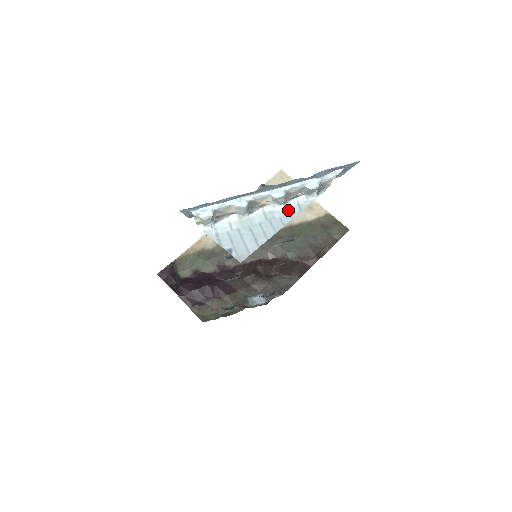
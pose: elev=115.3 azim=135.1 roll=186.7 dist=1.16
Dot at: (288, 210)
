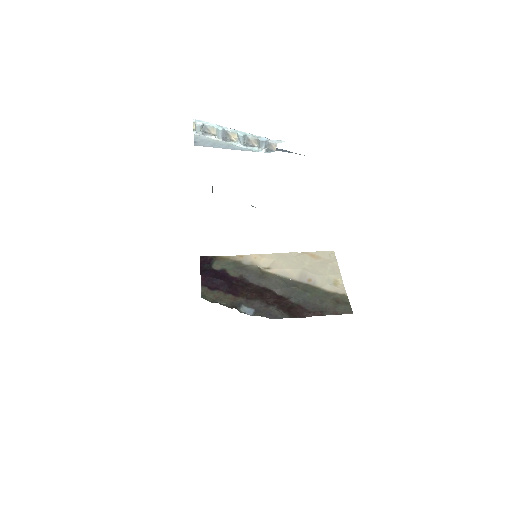
Dot at: (243, 148)
